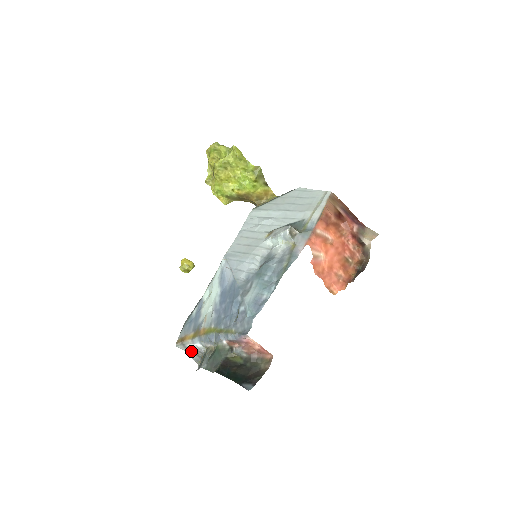
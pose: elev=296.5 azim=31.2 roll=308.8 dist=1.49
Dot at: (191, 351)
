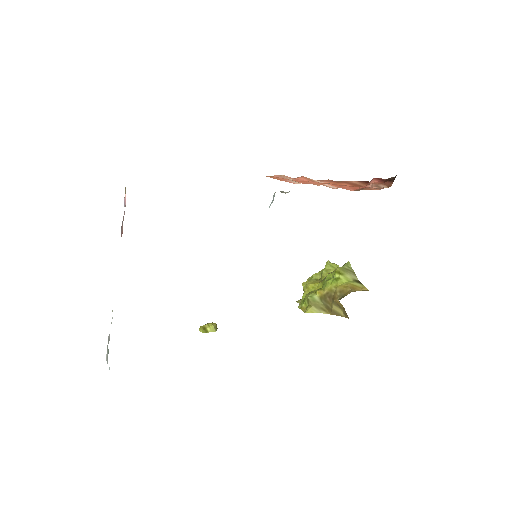
Dot at: occluded
